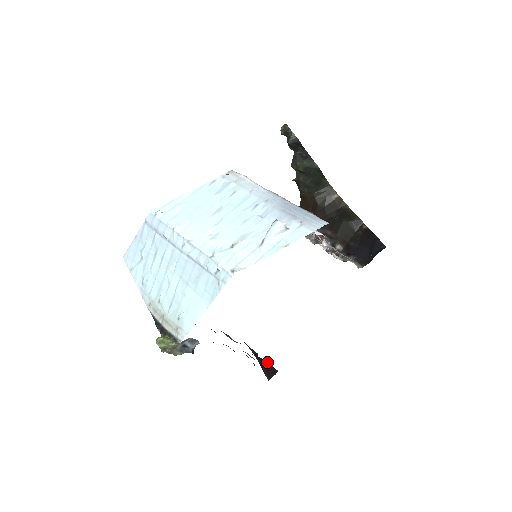
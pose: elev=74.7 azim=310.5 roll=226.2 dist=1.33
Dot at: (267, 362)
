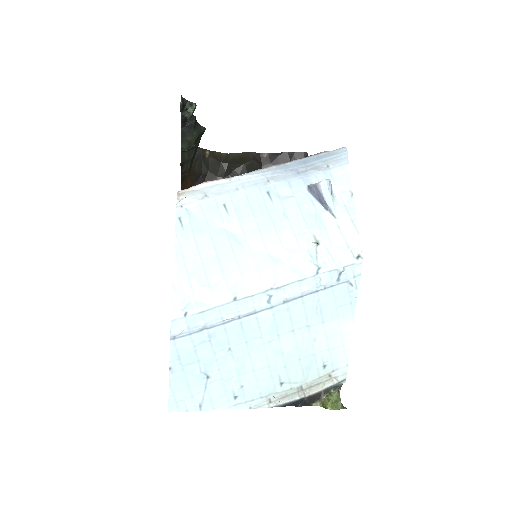
Dot at: occluded
